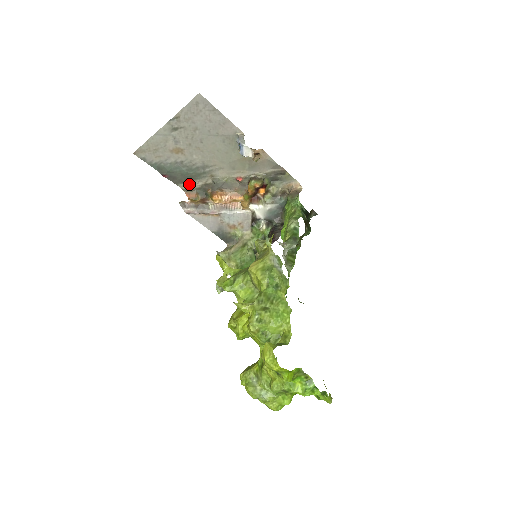
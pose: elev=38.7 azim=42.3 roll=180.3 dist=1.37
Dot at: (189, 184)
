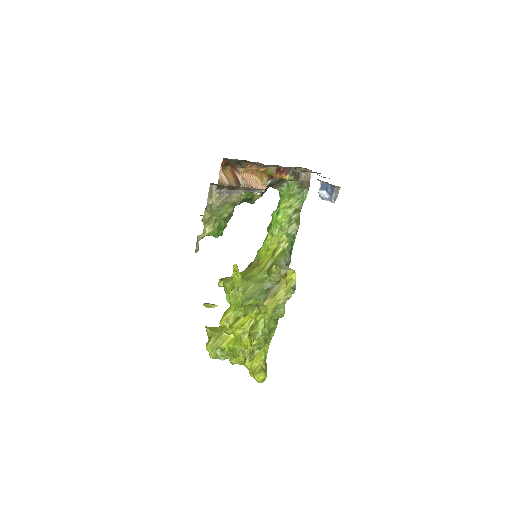
Dot at: occluded
